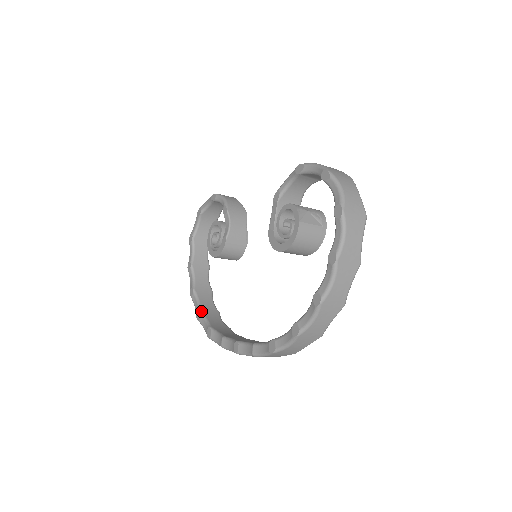
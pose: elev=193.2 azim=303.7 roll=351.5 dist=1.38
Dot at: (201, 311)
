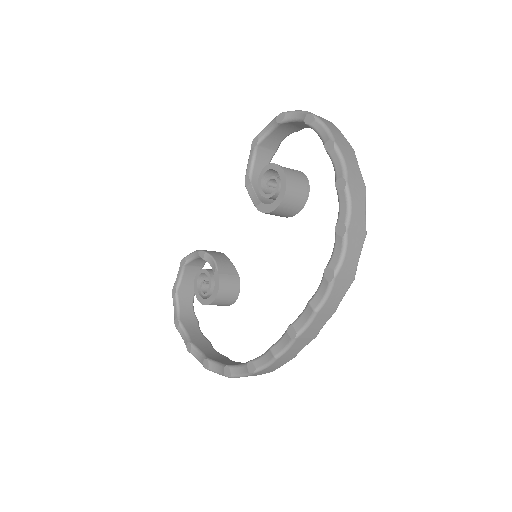
Dot at: (228, 365)
